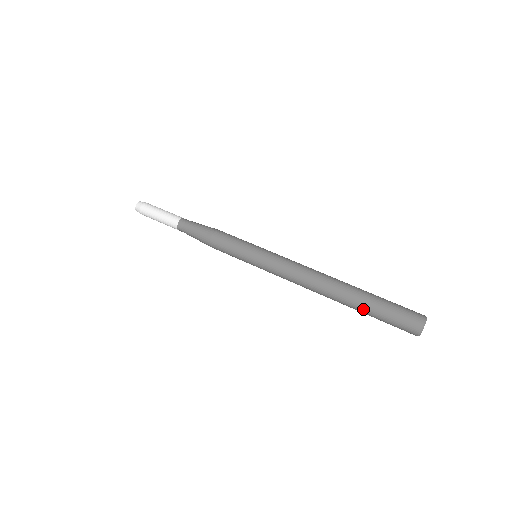
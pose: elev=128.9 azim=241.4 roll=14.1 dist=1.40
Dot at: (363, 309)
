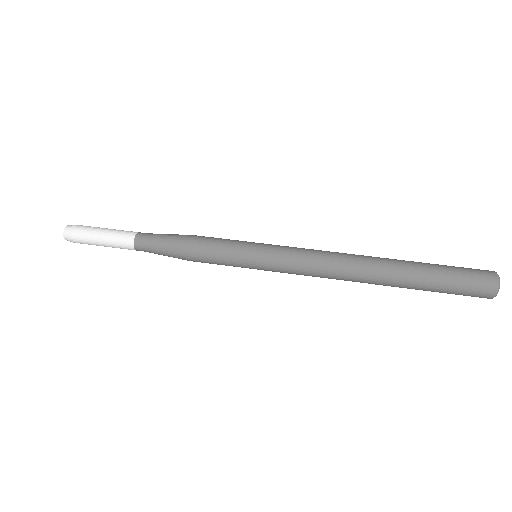
Dot at: (416, 289)
